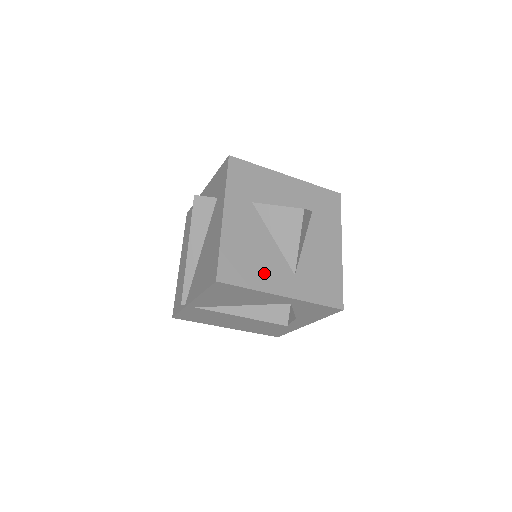
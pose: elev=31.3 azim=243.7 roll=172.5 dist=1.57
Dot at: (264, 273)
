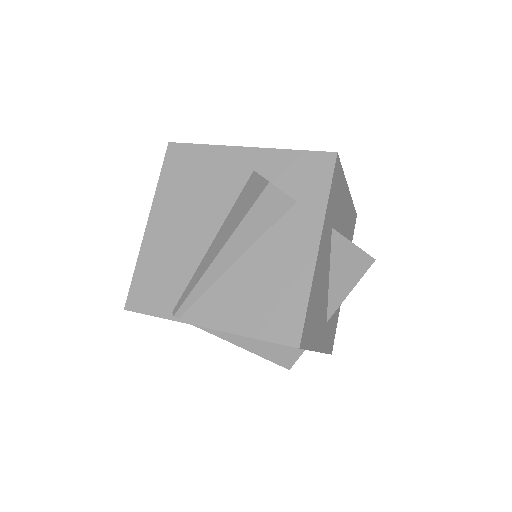
Dot at: (318, 326)
